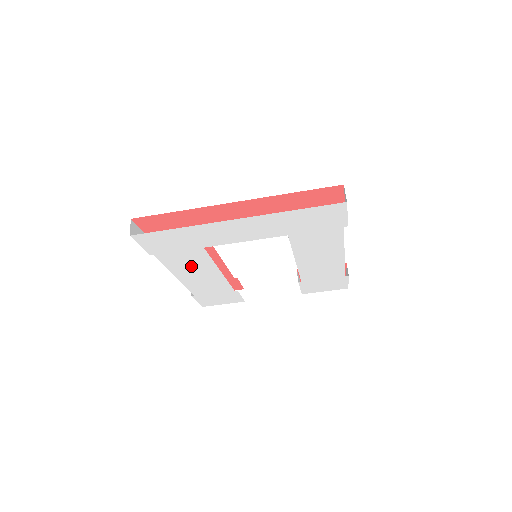
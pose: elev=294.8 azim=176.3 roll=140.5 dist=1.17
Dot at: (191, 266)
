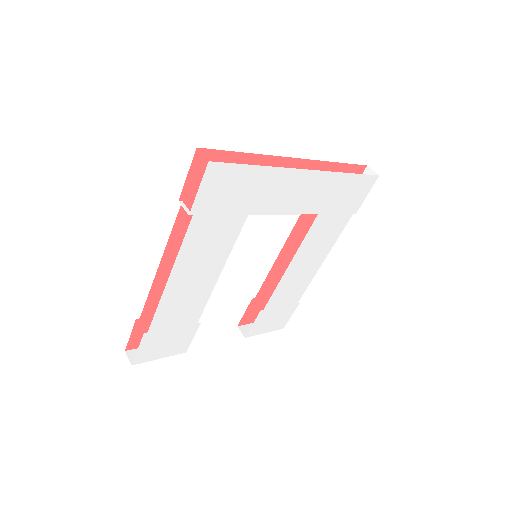
Dot at: (204, 254)
